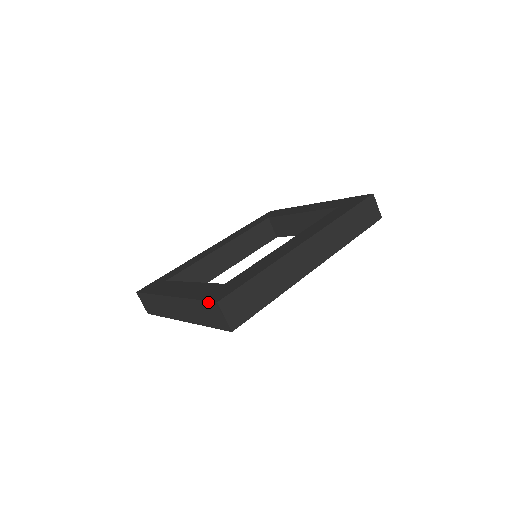
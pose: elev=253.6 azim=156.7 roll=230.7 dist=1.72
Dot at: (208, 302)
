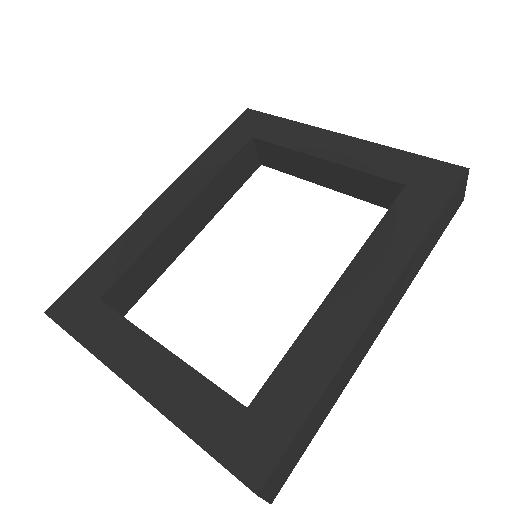
Dot at: occluded
